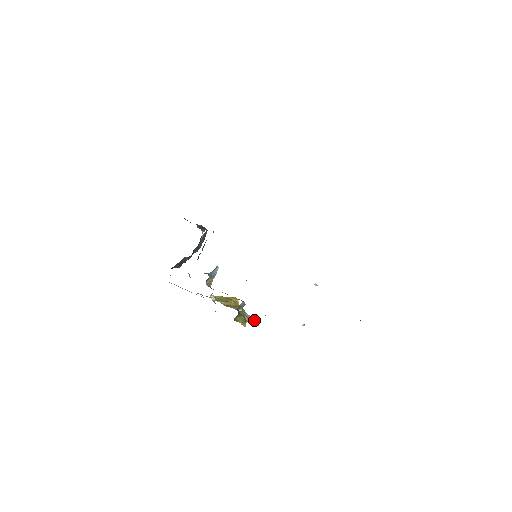
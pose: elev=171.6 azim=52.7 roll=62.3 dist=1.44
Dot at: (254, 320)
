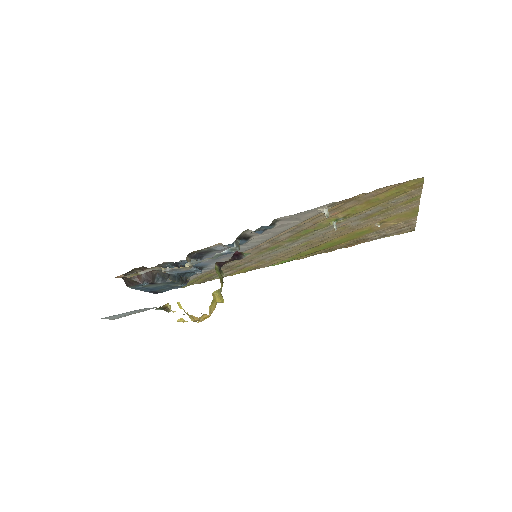
Dot at: occluded
